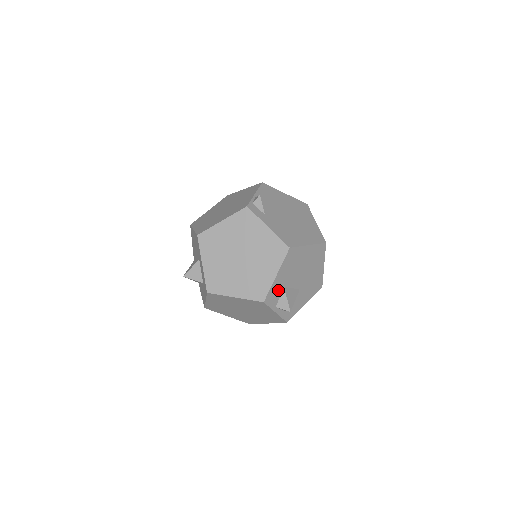
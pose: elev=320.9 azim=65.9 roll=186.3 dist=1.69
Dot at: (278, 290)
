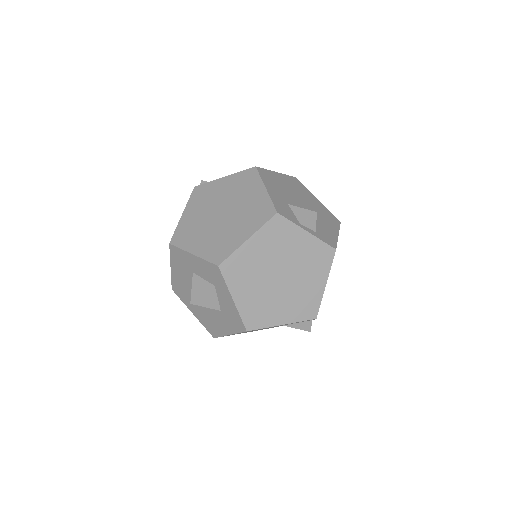
Dot at: (284, 206)
